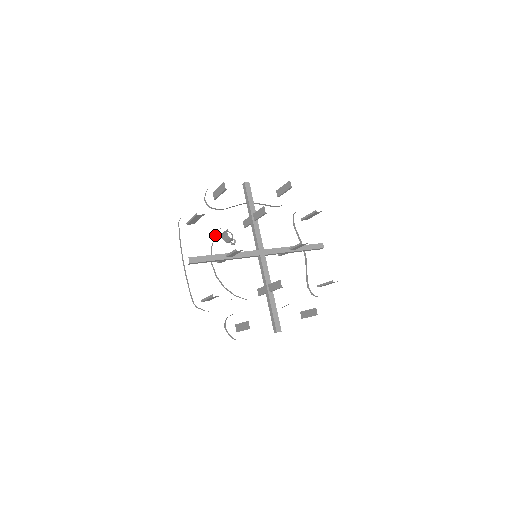
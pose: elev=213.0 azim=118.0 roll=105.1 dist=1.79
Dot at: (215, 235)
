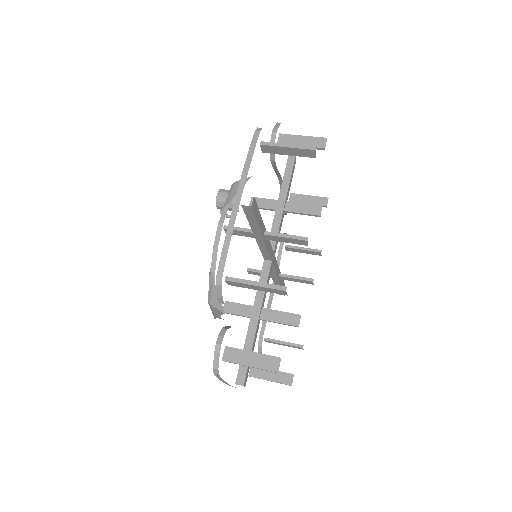
Dot at: occluded
